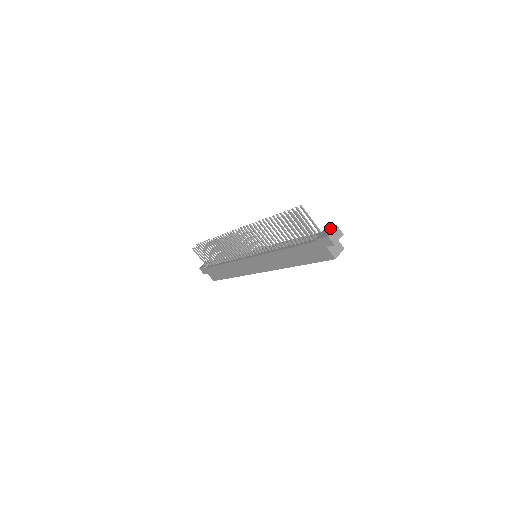
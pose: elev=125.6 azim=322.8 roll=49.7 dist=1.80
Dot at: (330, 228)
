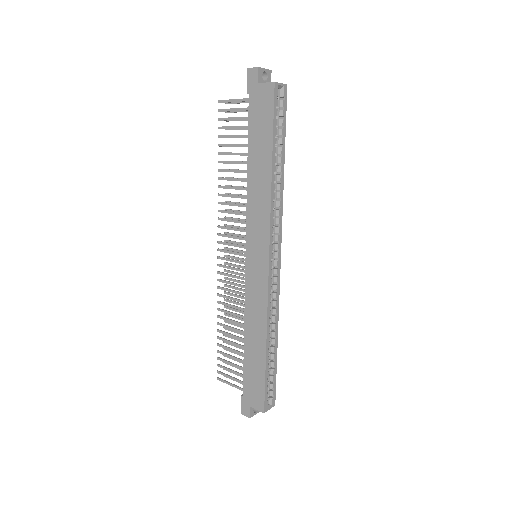
Dot at: occluded
